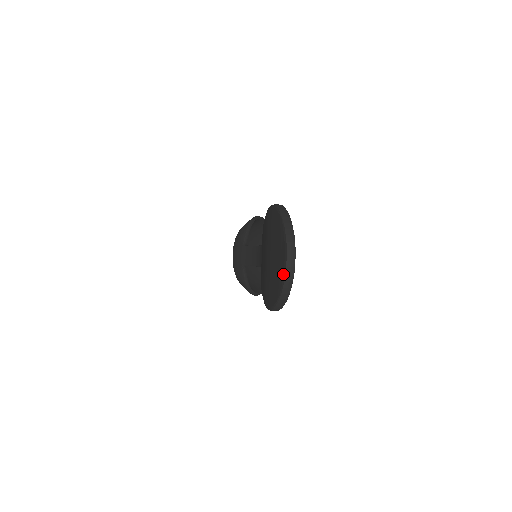
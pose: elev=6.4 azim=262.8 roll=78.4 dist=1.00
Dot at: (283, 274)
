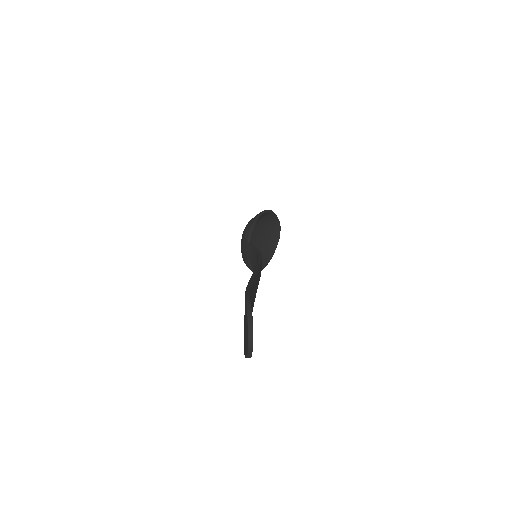
Dot at: (247, 349)
